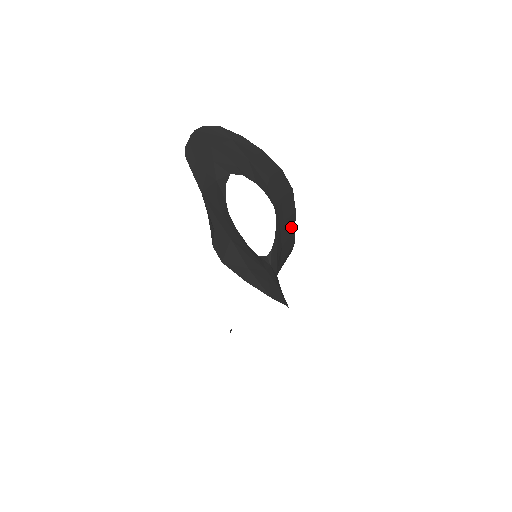
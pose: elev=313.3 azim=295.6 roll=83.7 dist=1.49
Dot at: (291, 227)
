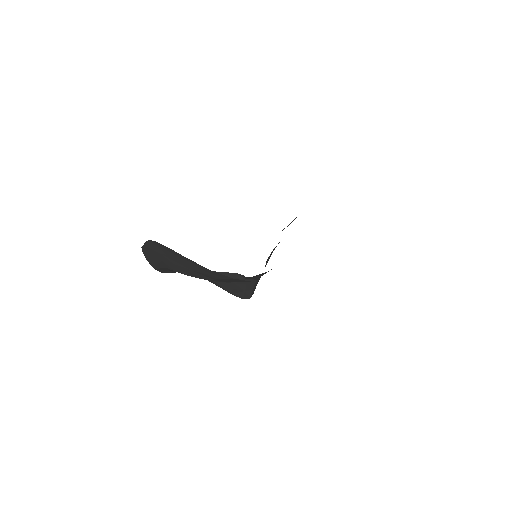
Dot at: occluded
